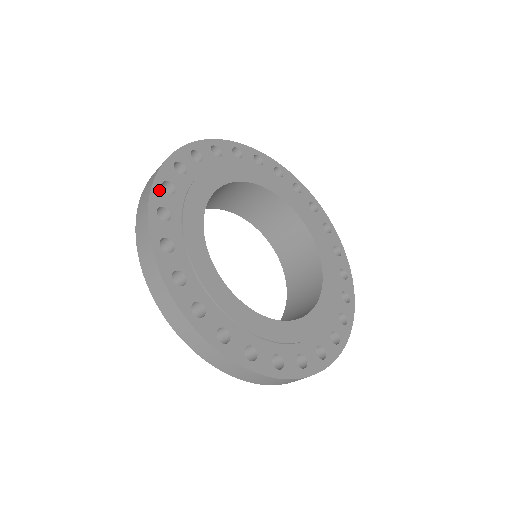
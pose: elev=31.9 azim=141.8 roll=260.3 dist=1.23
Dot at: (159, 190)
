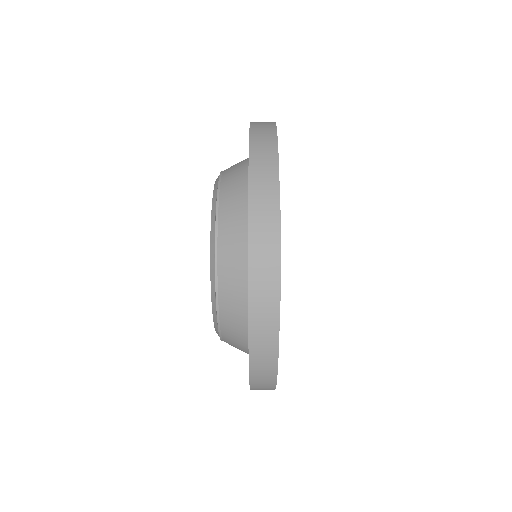
Dot at: occluded
